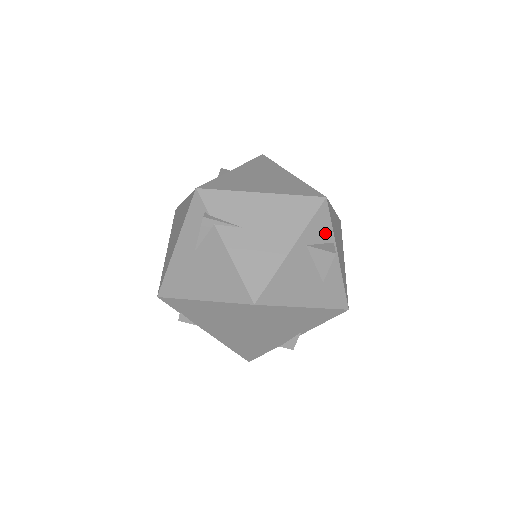
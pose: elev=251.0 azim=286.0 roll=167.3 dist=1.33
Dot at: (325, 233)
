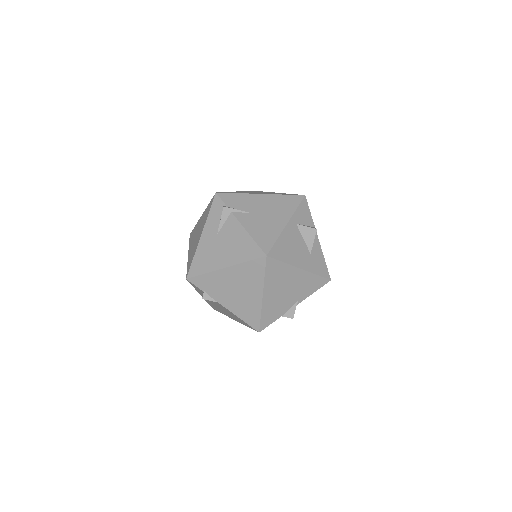
Dot at: (307, 219)
